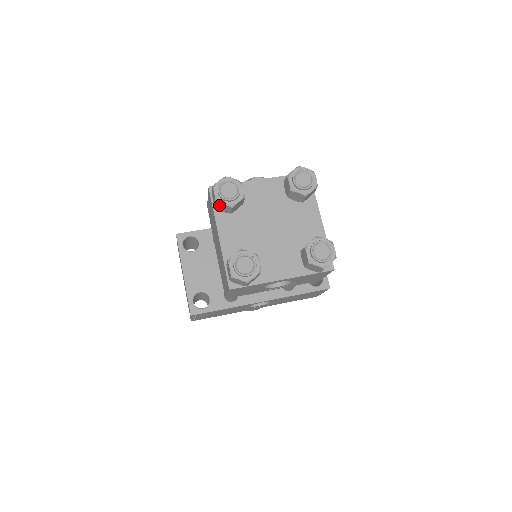
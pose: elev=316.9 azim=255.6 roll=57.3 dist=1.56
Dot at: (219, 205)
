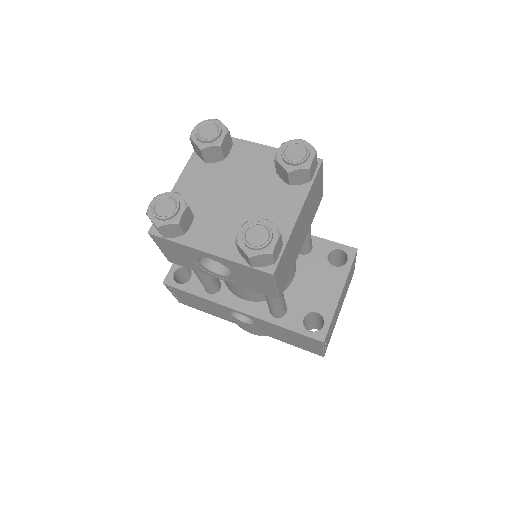
Dot at: (194, 145)
